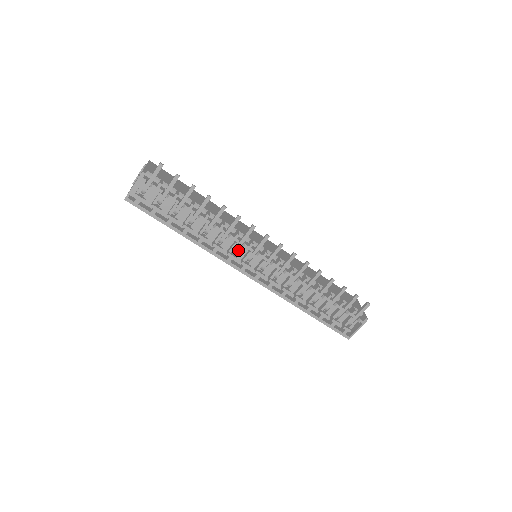
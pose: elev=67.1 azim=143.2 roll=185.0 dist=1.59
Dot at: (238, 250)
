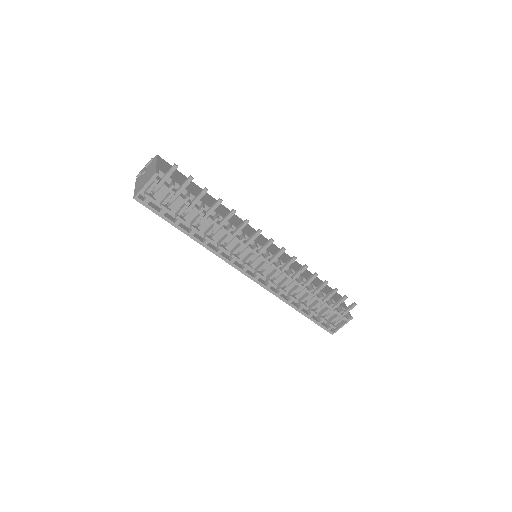
Dot at: (242, 252)
